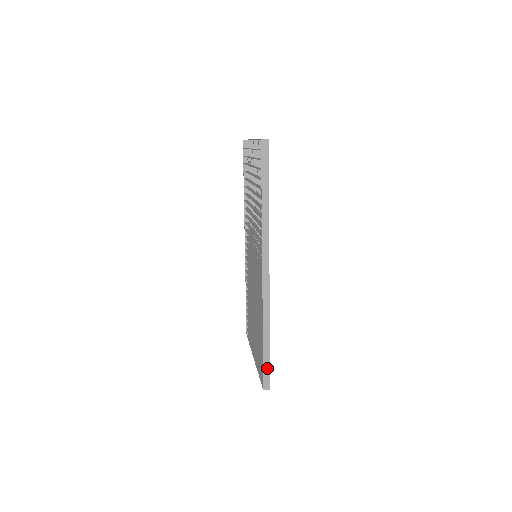
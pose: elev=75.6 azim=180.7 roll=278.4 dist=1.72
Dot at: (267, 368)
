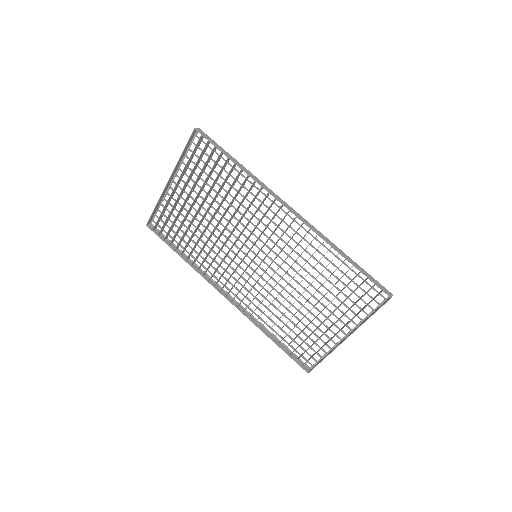
Dot at: (372, 278)
